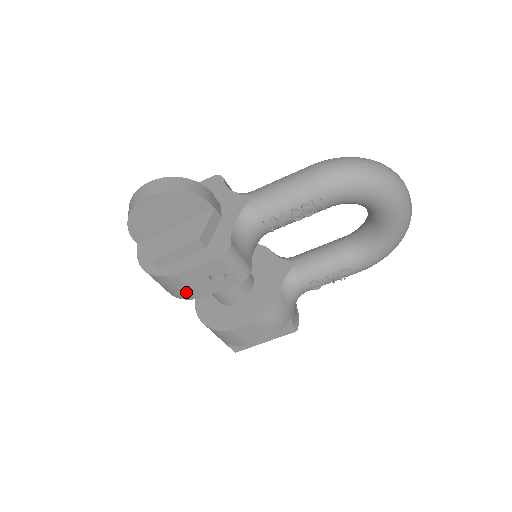
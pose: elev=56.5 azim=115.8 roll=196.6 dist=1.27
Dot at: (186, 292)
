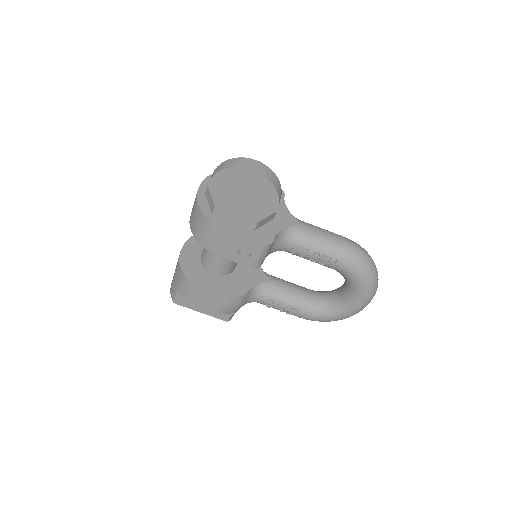
Dot at: (212, 244)
